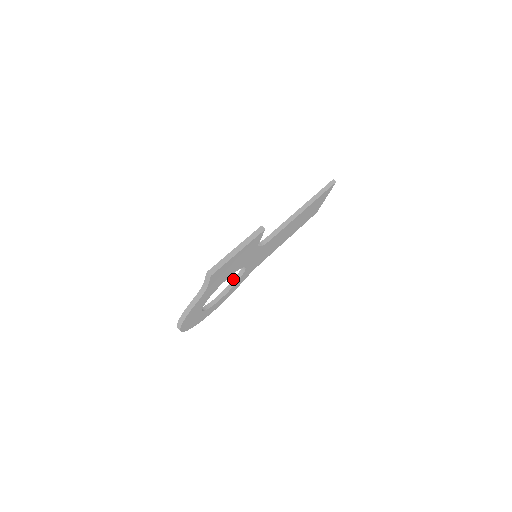
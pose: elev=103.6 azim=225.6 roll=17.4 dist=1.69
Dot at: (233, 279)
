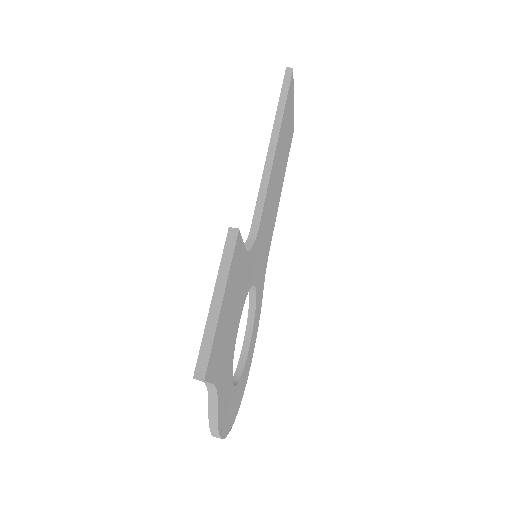
Dot at: occluded
